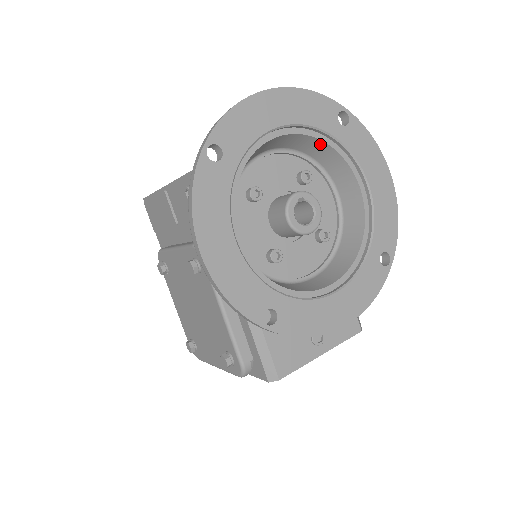
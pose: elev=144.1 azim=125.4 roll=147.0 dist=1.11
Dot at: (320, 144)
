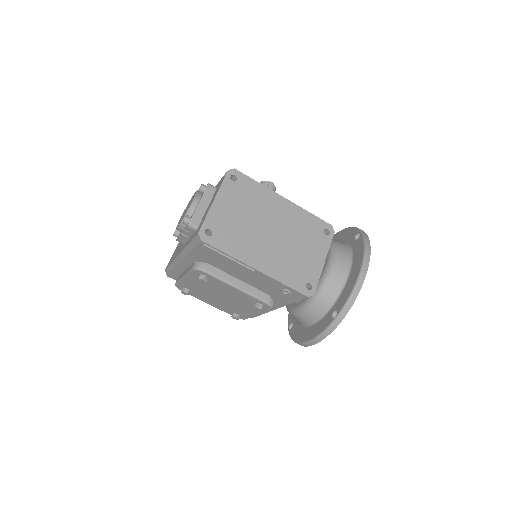
Dot at: occluded
